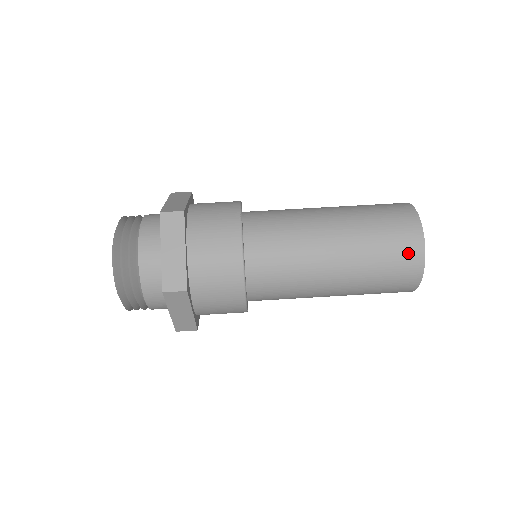
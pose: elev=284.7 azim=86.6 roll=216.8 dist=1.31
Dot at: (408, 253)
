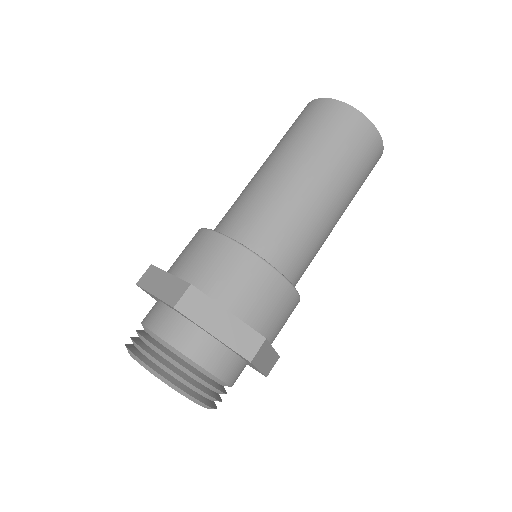
Dot at: (321, 111)
